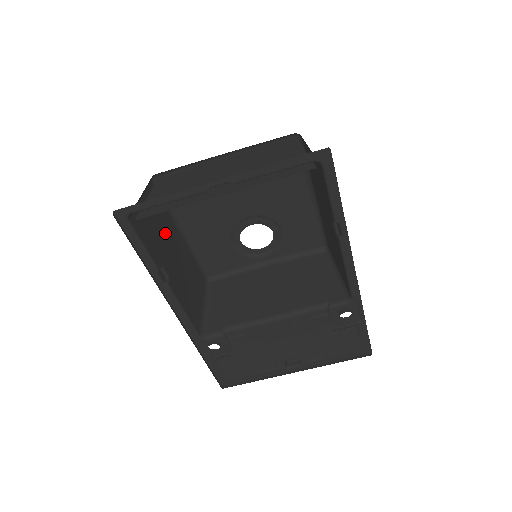
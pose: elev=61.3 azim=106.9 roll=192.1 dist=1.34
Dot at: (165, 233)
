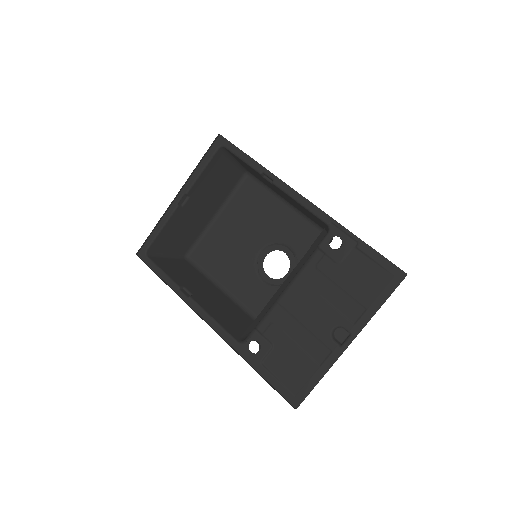
Dot at: (196, 280)
